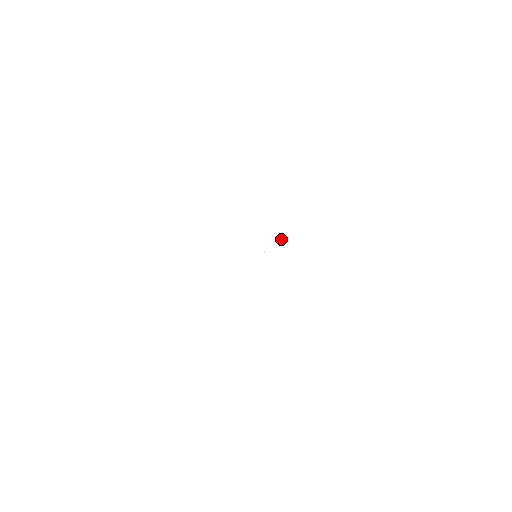
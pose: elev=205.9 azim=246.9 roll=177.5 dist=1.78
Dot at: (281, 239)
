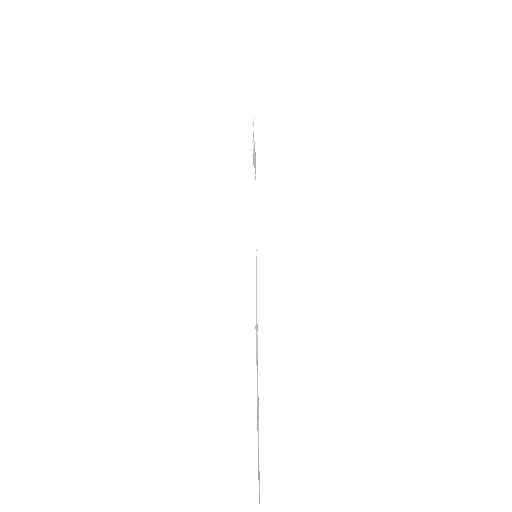
Dot at: occluded
